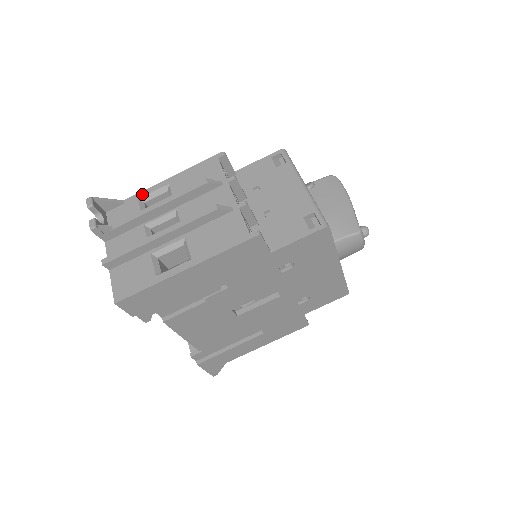
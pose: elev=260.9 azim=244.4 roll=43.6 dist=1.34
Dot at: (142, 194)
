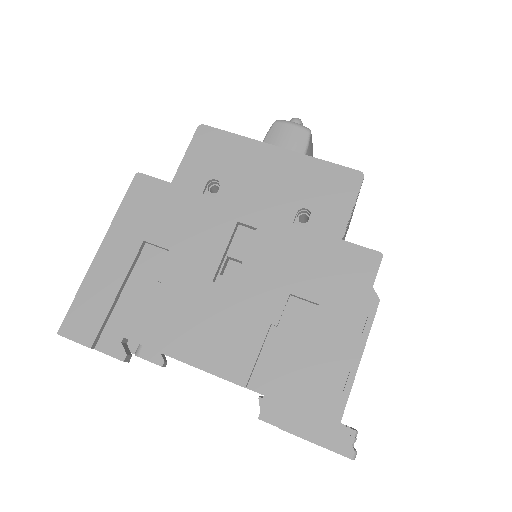
Dot at: occluded
